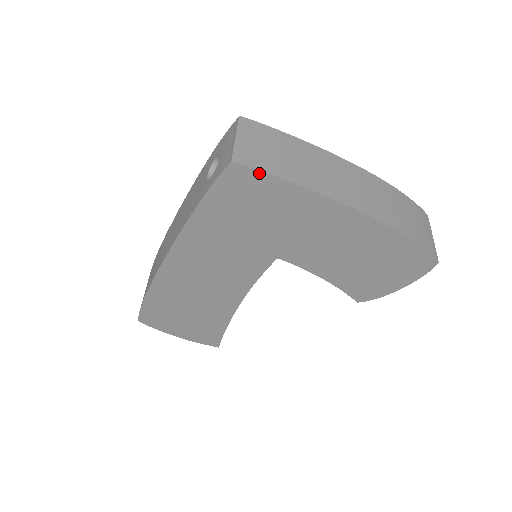
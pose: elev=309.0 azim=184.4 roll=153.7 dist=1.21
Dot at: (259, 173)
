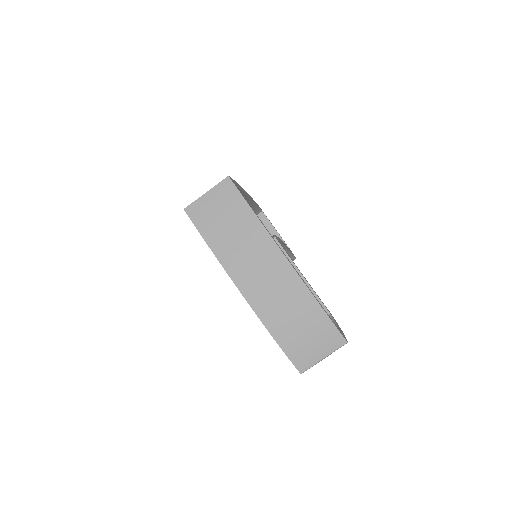
Dot at: (196, 227)
